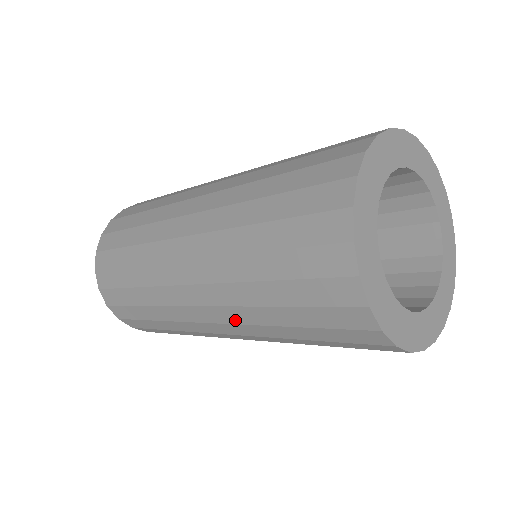
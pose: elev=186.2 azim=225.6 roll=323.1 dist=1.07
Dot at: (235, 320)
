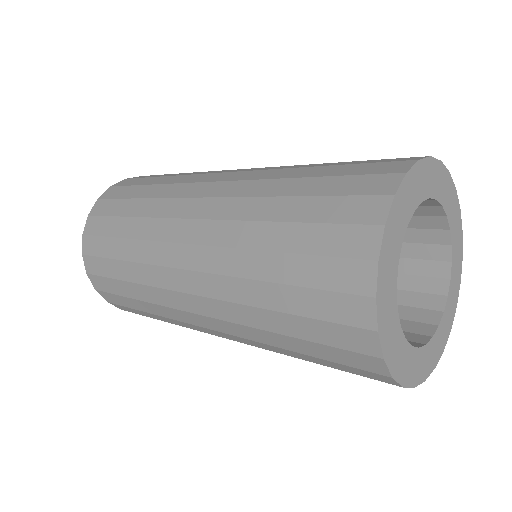
Dot at: (218, 293)
